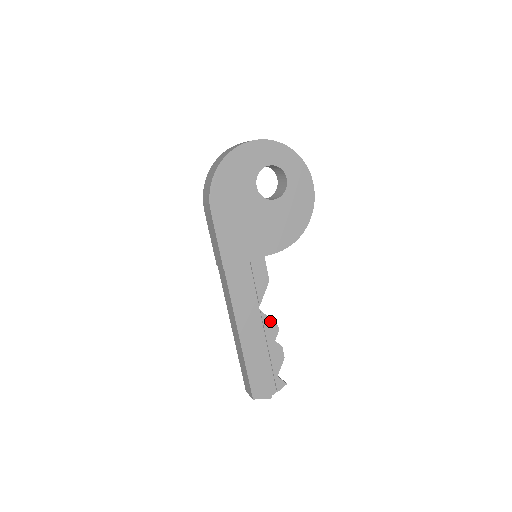
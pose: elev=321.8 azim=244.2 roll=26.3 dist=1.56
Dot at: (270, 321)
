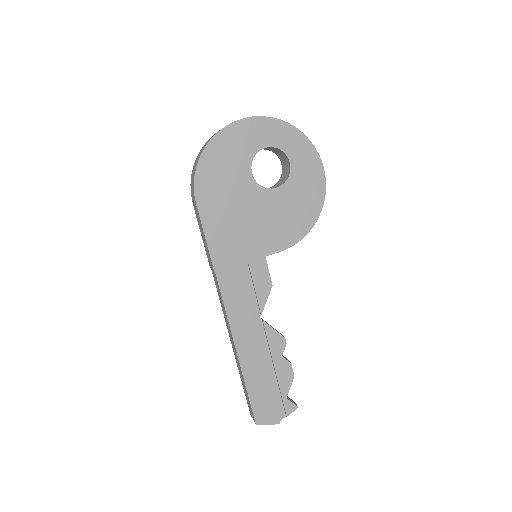
Dot at: (275, 333)
